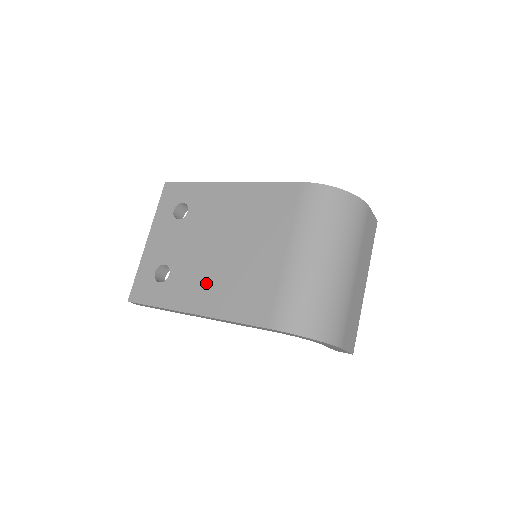
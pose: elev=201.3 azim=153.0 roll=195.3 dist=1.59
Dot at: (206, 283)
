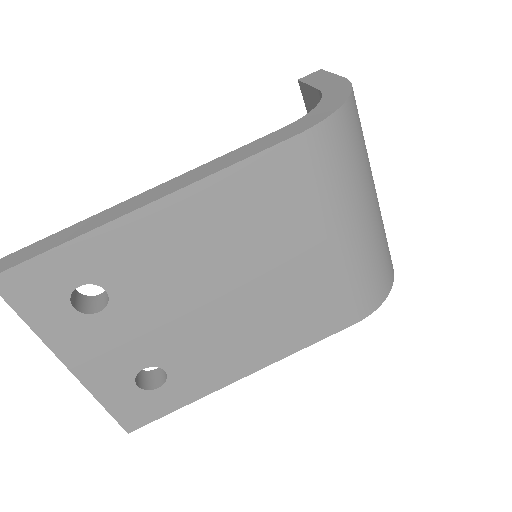
Dot at: (237, 342)
